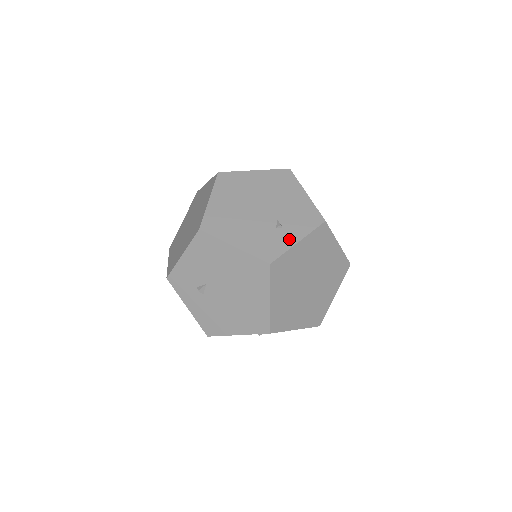
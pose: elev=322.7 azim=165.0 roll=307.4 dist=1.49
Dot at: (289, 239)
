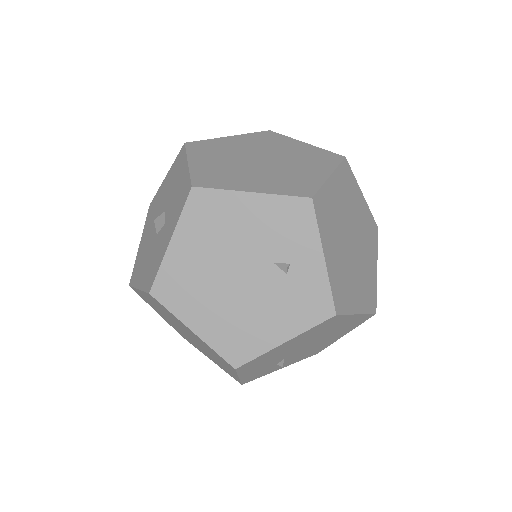
Dot at: (313, 268)
